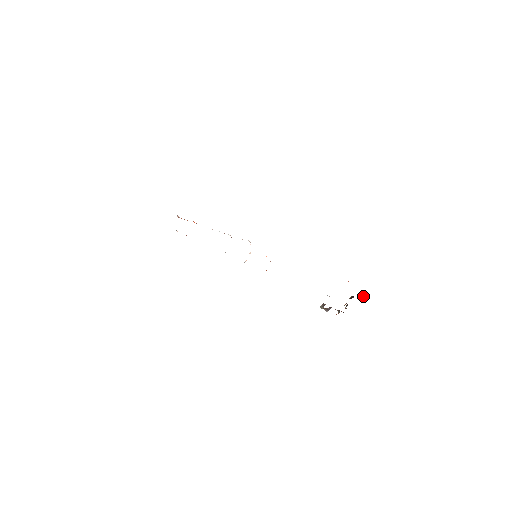
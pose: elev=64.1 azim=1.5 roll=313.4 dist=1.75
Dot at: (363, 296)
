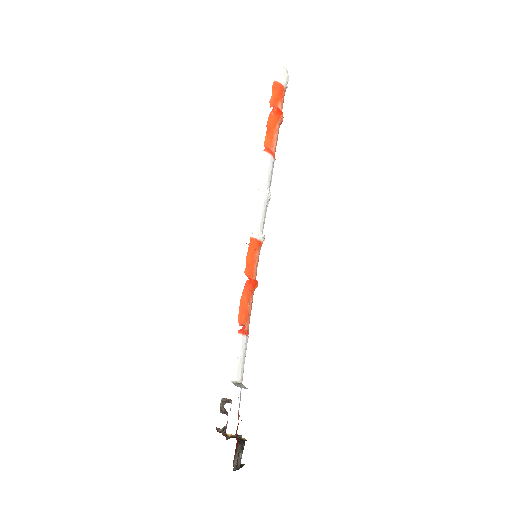
Dot at: (239, 462)
